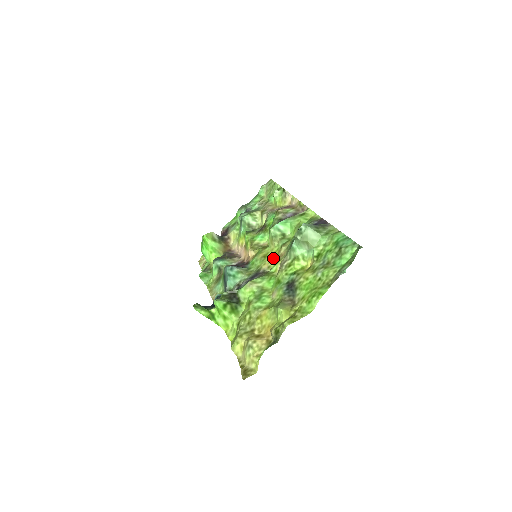
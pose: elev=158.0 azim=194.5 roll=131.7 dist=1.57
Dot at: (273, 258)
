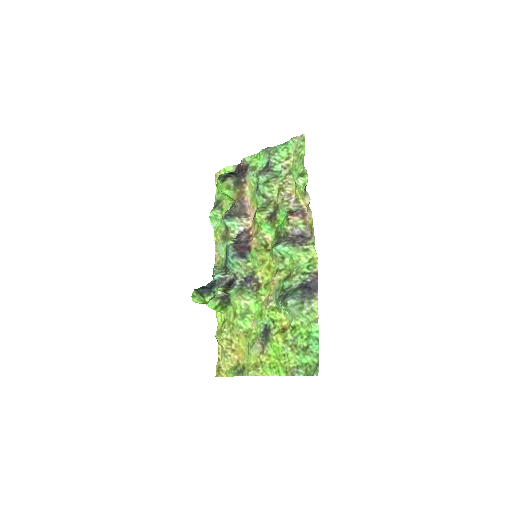
Dot at: (268, 272)
